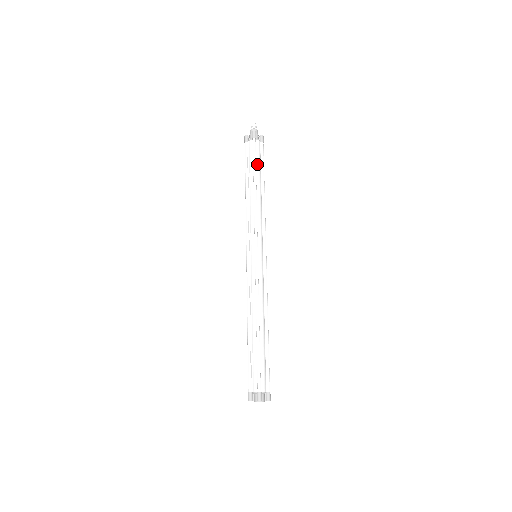
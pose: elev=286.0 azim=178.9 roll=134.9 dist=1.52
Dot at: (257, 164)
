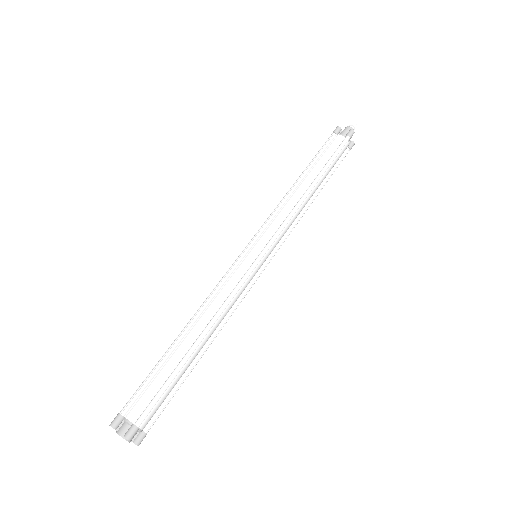
Dot at: (331, 164)
